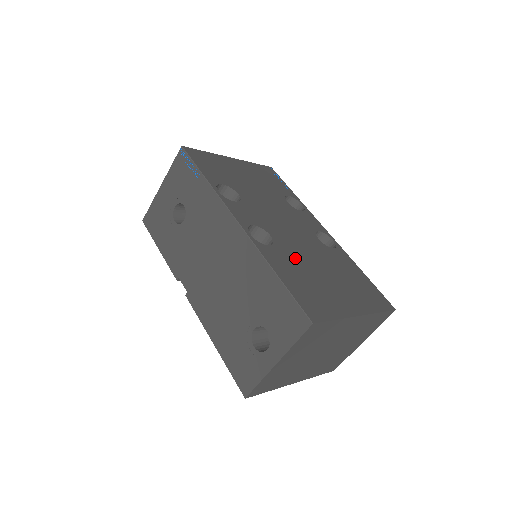
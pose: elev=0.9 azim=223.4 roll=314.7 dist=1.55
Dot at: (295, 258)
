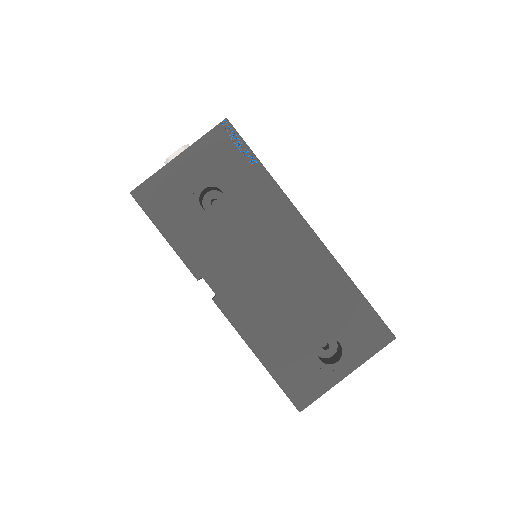
Dot at: occluded
